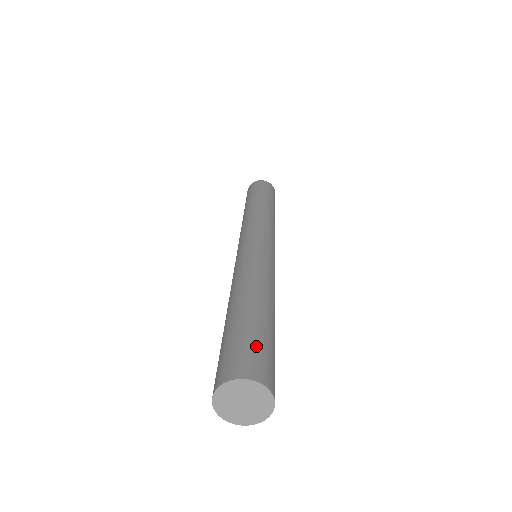
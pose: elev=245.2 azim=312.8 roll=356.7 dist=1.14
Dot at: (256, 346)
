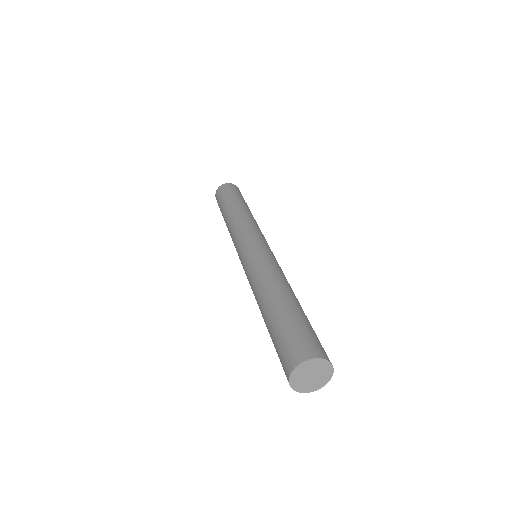
Dot at: (305, 332)
